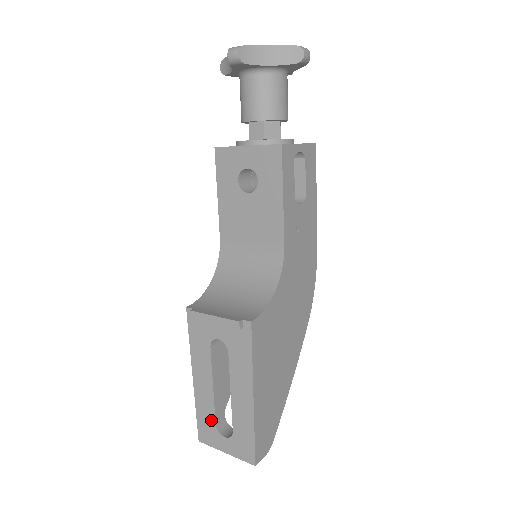
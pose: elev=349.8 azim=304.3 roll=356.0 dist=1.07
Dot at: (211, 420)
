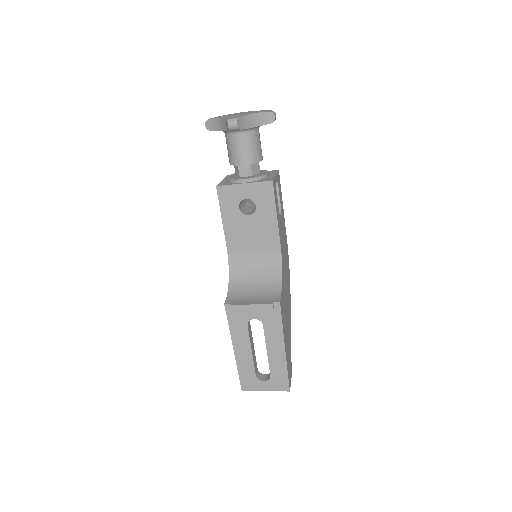
Dot at: (252, 374)
